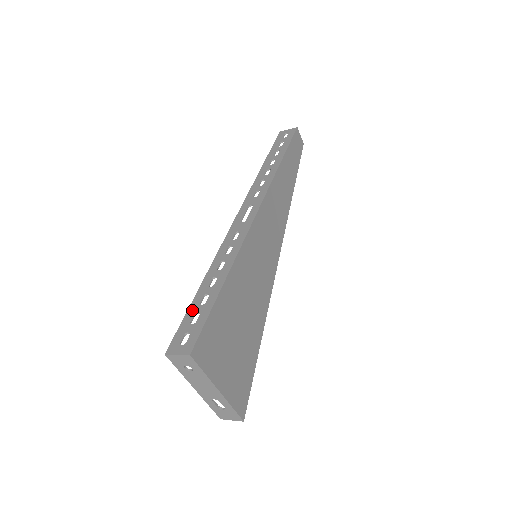
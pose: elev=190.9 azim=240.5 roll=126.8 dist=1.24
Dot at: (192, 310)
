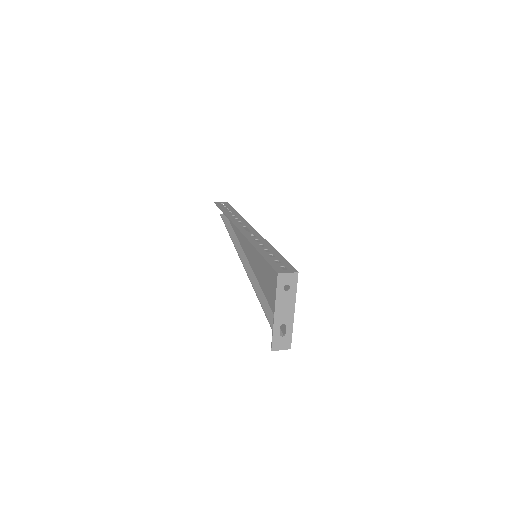
Dot at: (270, 259)
